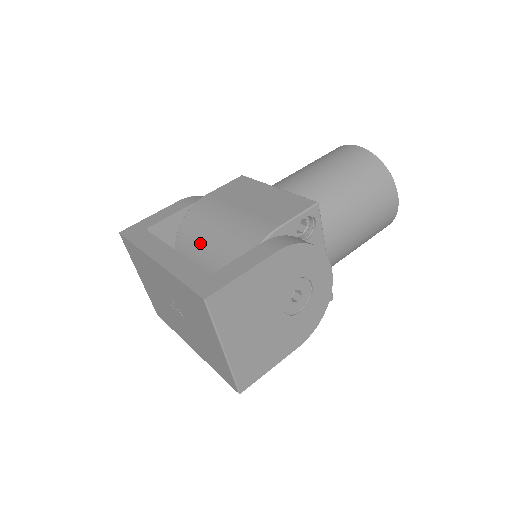
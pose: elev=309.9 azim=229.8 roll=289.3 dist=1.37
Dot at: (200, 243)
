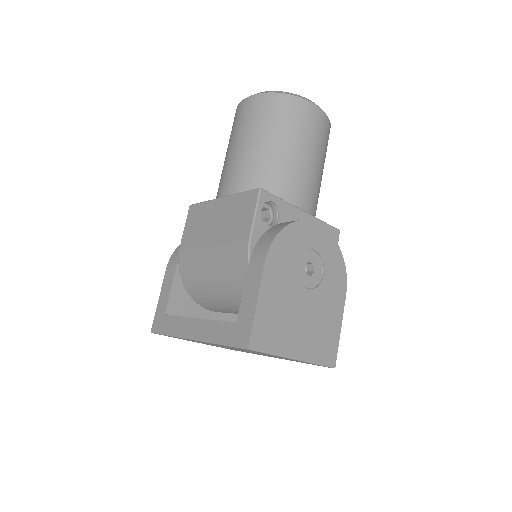
Dot at: (209, 291)
